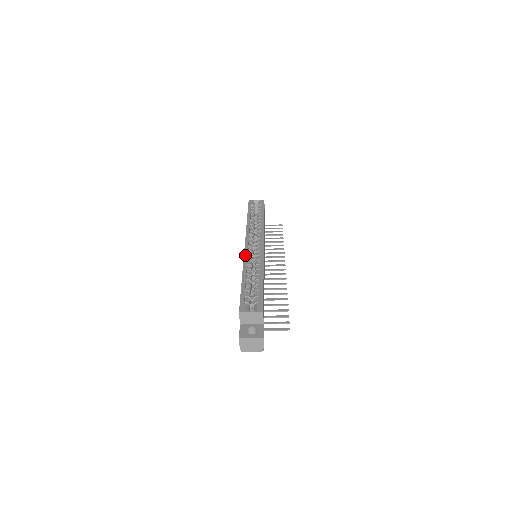
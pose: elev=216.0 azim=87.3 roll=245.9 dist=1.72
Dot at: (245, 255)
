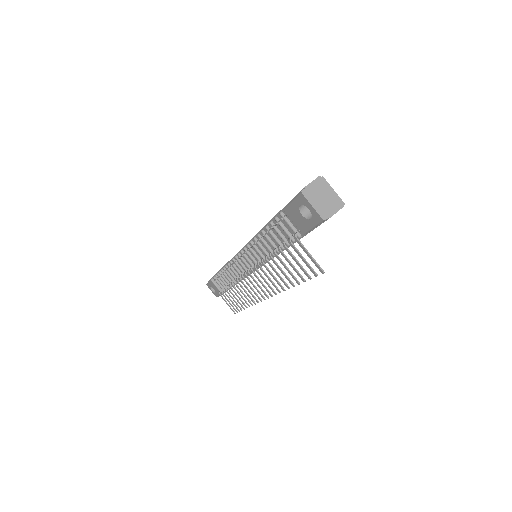
Dot at: occluded
